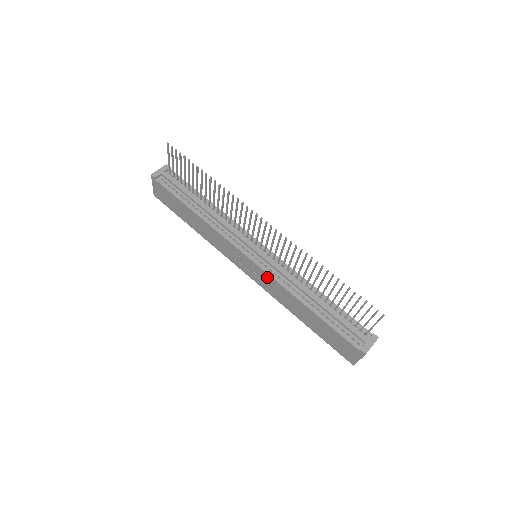
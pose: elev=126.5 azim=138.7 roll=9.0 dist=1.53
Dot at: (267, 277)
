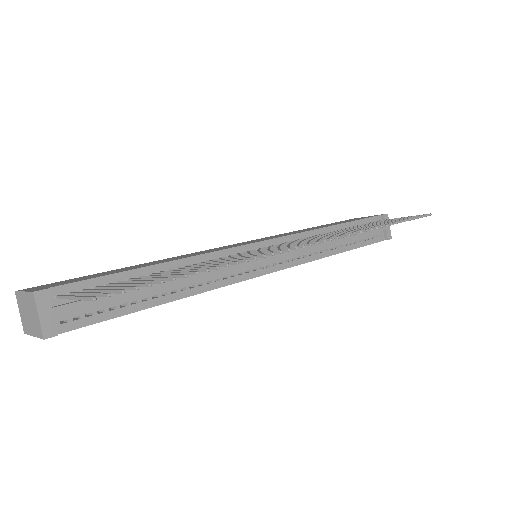
Dot at: occluded
